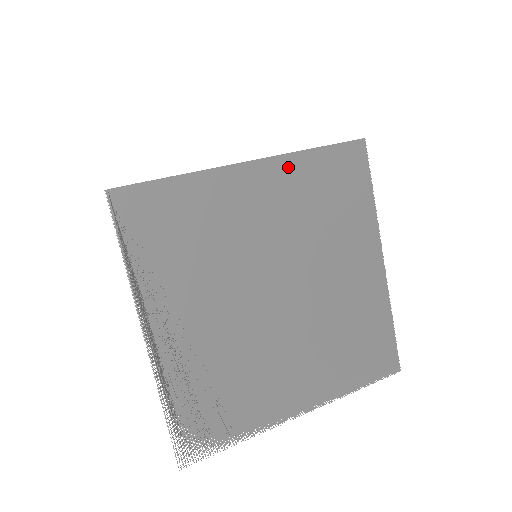
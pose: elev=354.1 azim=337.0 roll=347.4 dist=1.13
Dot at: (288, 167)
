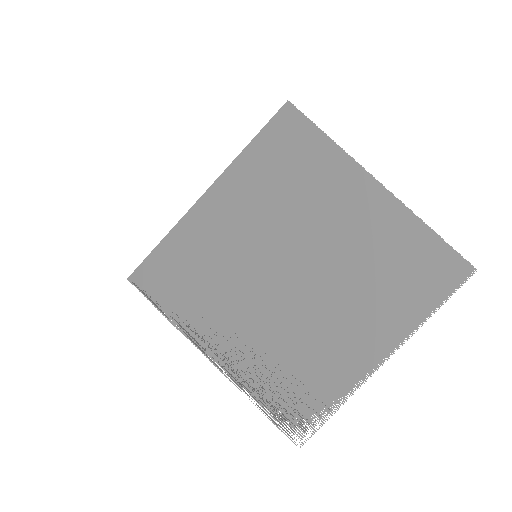
Dot at: (238, 174)
